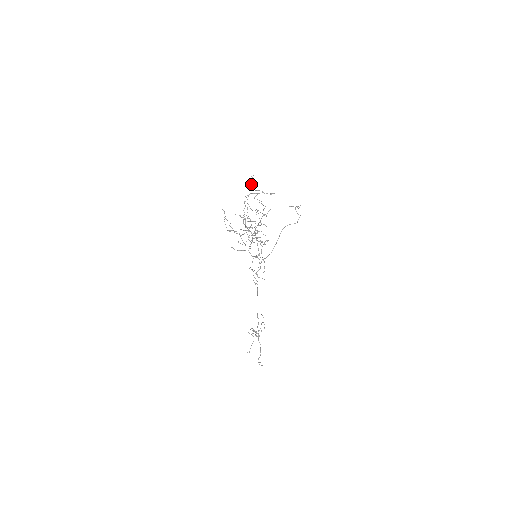
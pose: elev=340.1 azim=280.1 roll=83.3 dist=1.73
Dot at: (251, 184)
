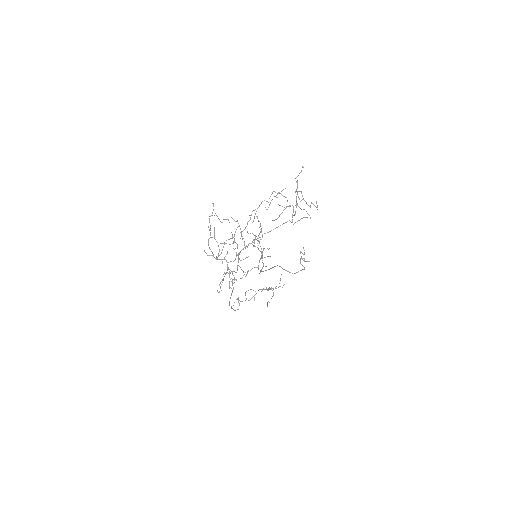
Dot at: occluded
